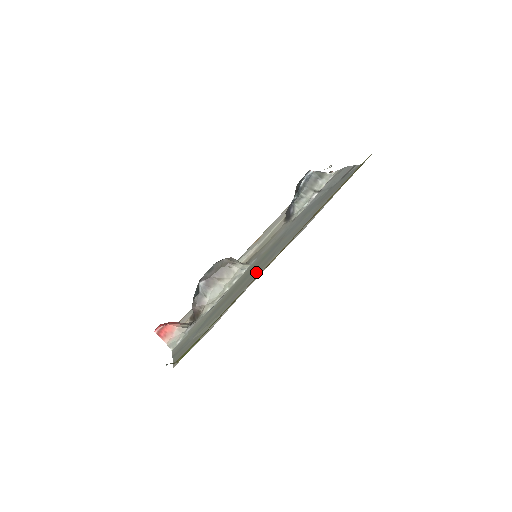
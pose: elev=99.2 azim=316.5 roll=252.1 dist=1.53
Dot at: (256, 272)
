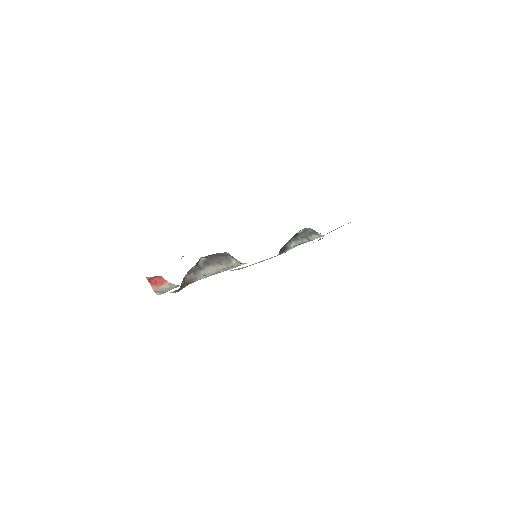
Dot at: occluded
